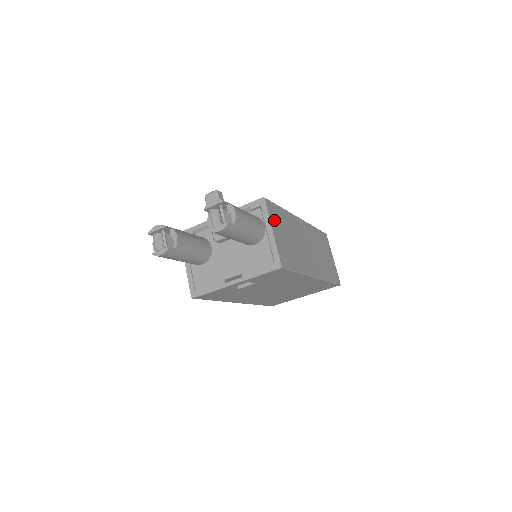
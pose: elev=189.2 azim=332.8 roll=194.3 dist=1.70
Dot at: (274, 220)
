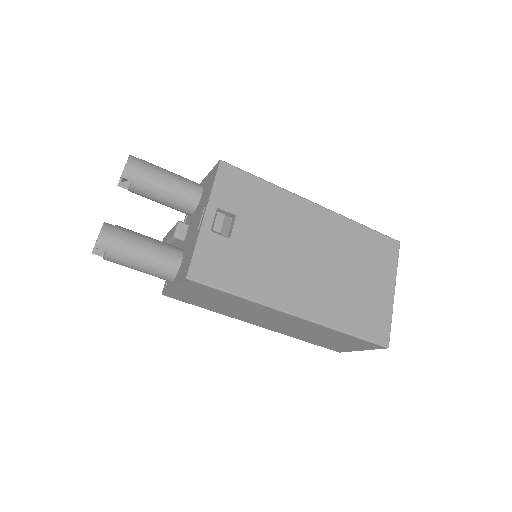
Dot at: occluded
